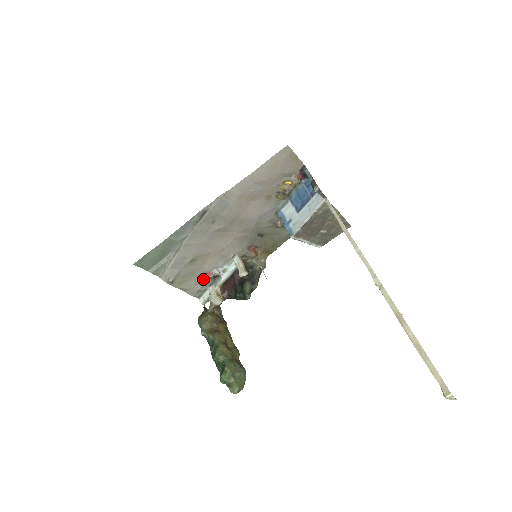
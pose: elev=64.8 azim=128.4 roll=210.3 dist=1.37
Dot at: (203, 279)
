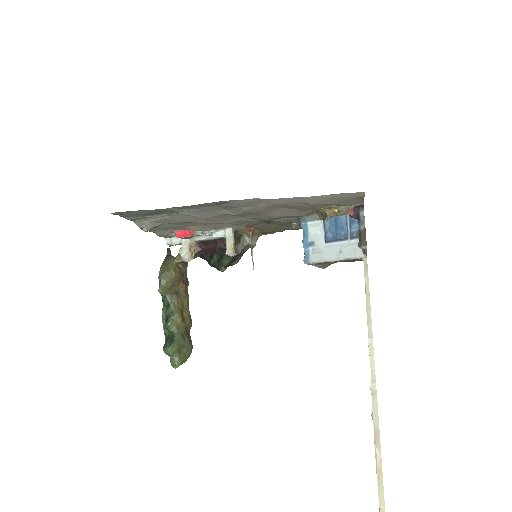
Dot at: (182, 233)
